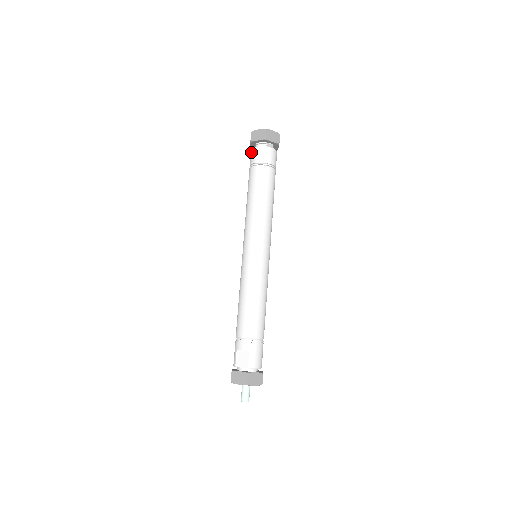
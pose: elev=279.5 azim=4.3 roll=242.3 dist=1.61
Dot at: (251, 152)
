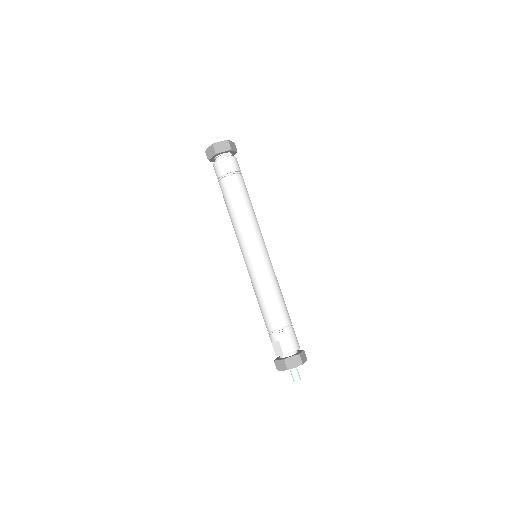
Dot at: (214, 169)
